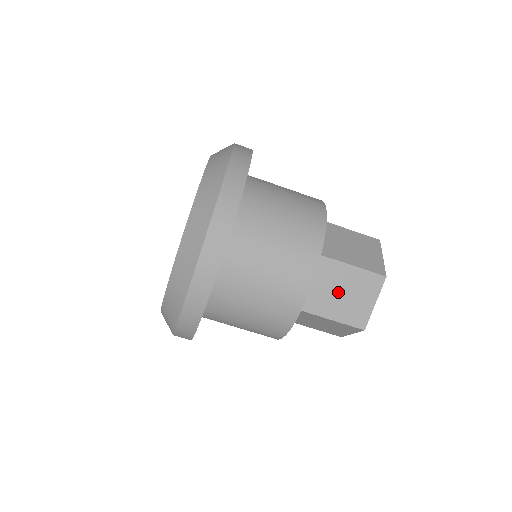
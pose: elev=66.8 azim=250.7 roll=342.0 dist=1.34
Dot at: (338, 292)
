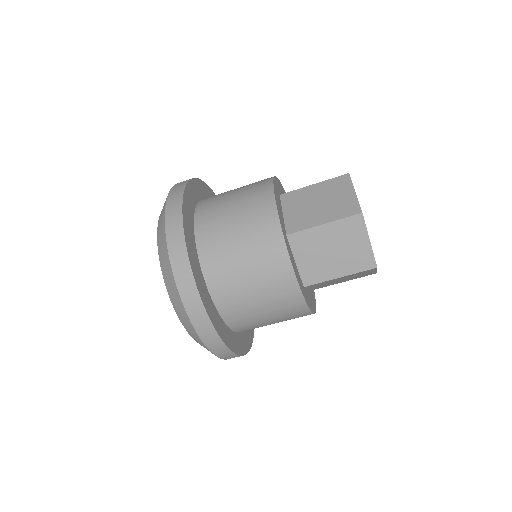
Dot at: (329, 252)
